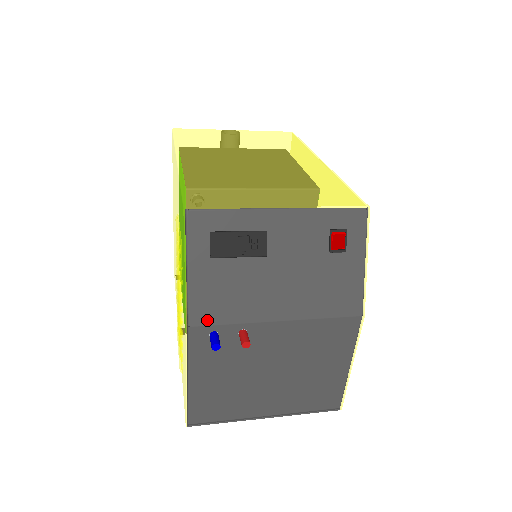
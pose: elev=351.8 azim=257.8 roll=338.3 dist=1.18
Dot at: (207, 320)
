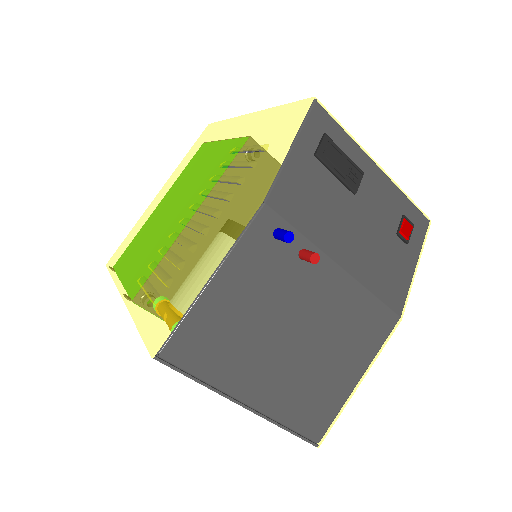
Dot at: (283, 210)
